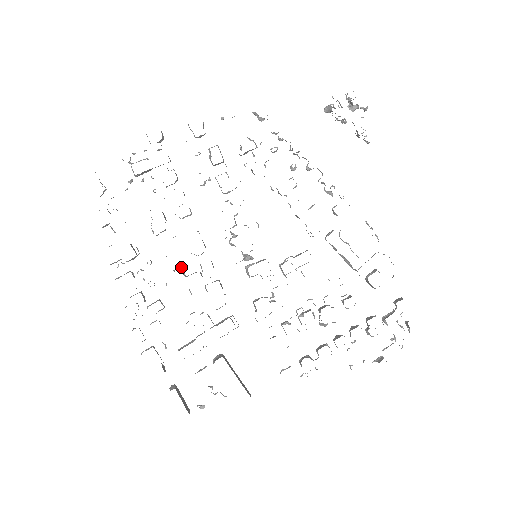
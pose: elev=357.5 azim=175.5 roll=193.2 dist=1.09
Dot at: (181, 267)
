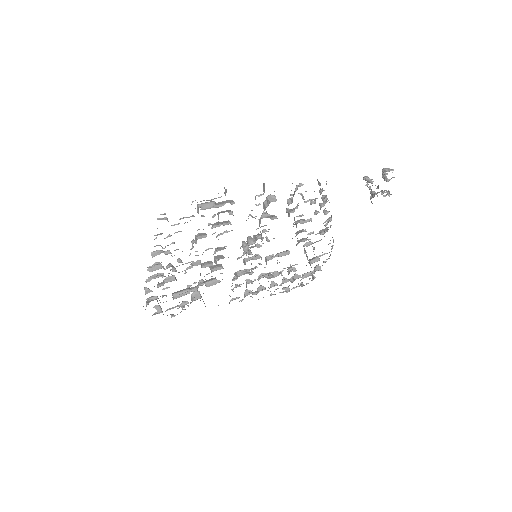
Dot at: occluded
